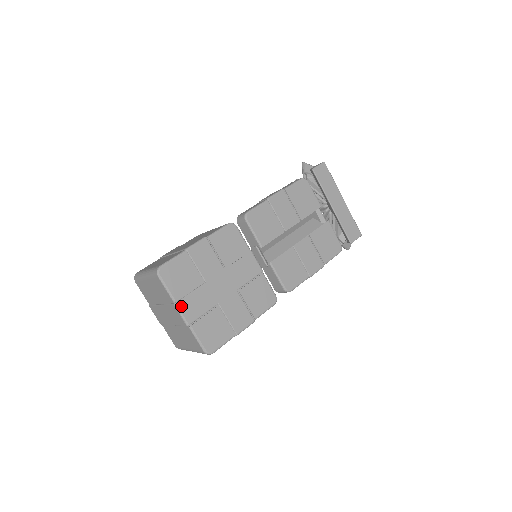
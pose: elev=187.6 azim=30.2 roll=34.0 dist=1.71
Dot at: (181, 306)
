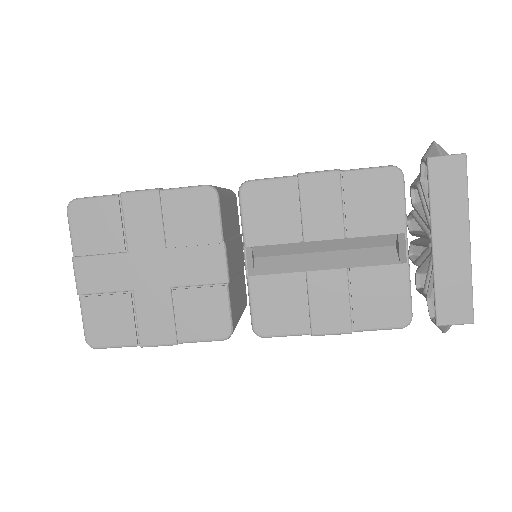
Dot at: (79, 265)
